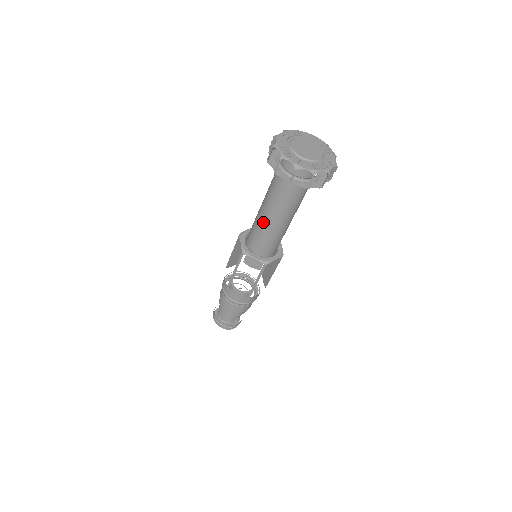
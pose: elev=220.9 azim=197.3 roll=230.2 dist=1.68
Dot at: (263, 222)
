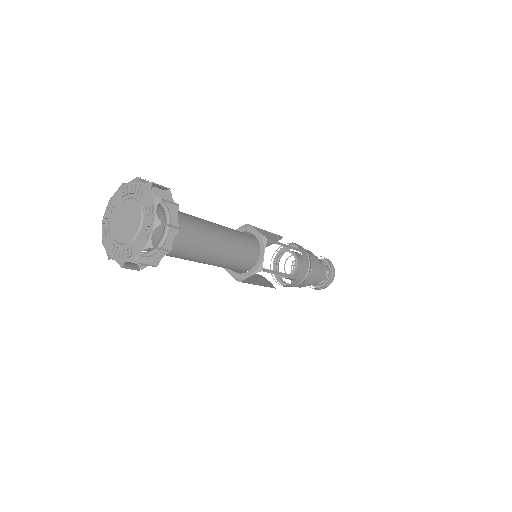
Dot at: occluded
